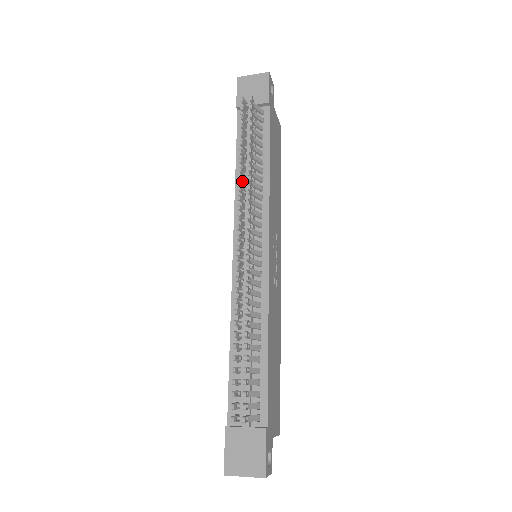
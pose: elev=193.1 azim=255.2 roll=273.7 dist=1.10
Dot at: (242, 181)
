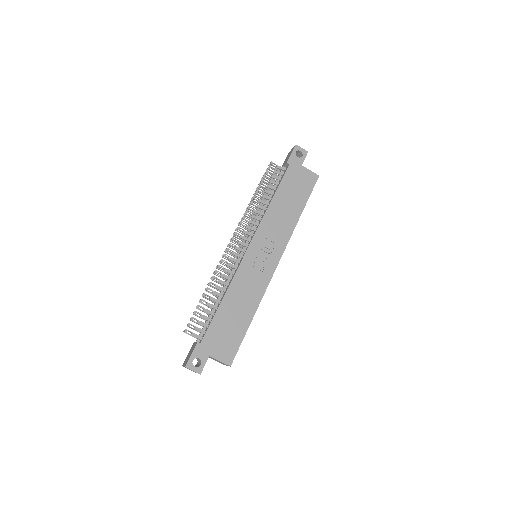
Dot at: (248, 210)
